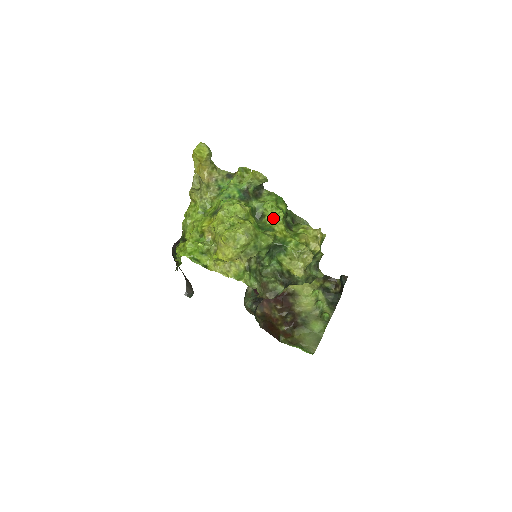
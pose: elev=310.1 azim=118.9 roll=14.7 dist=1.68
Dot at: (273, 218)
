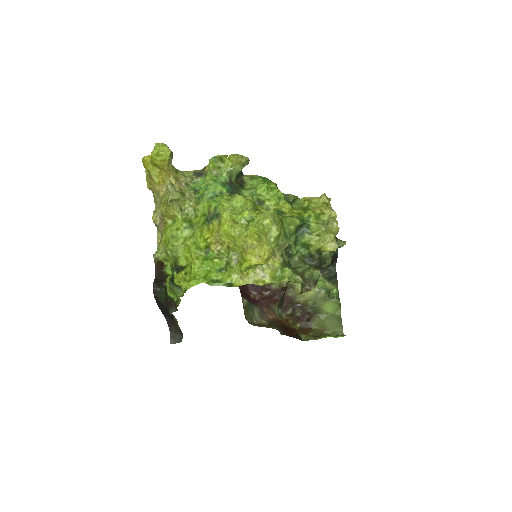
Dot at: (274, 200)
